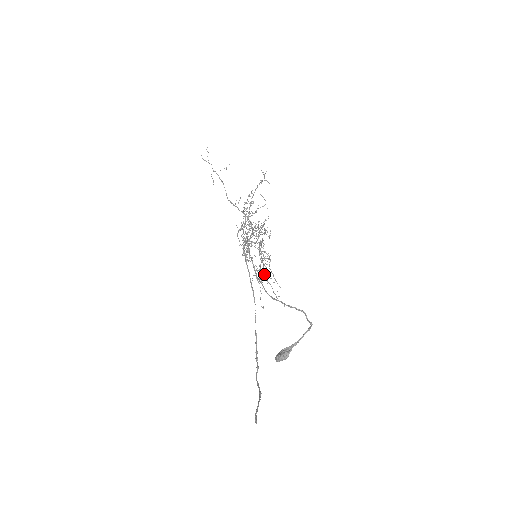
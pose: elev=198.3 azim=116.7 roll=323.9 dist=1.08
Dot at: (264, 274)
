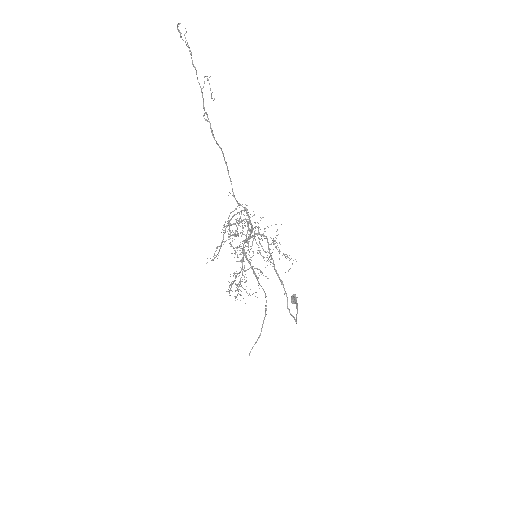
Dot at: occluded
